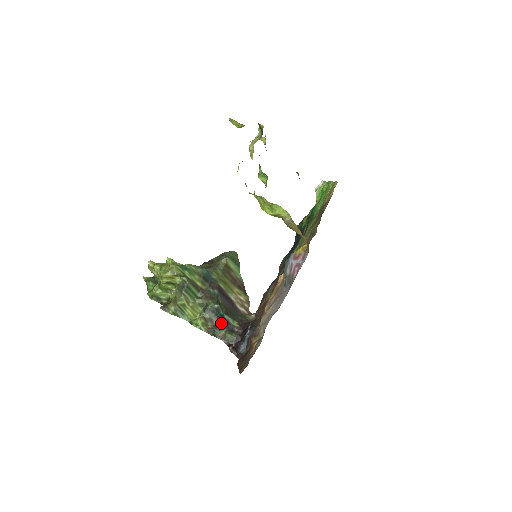
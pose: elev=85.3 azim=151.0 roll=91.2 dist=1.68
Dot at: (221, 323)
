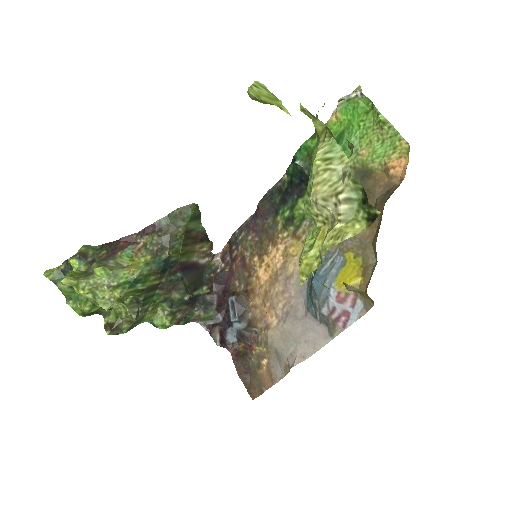
Dot at: (191, 305)
